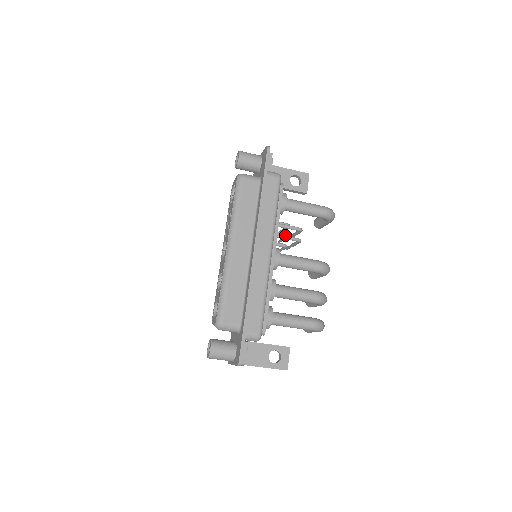
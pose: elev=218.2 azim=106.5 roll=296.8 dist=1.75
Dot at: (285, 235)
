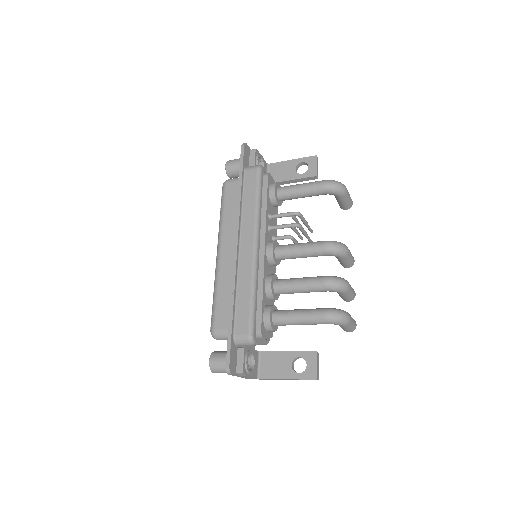
Dot at: occluded
